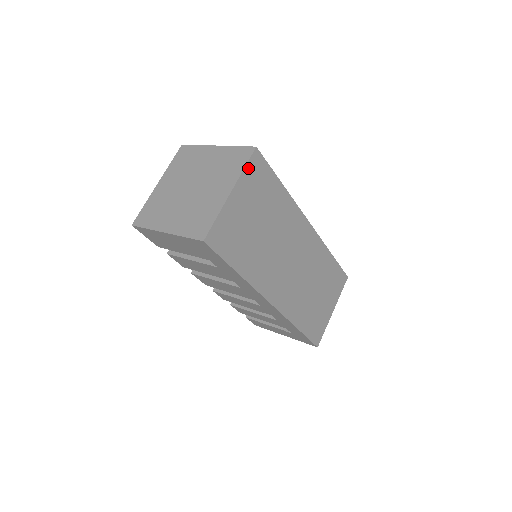
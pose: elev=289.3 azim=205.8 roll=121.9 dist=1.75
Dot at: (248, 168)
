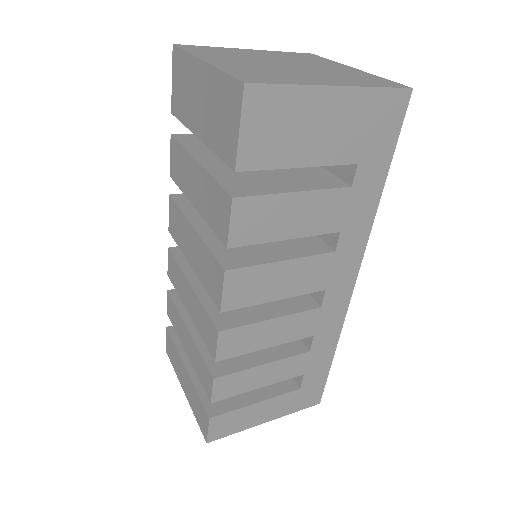
Dot at: occluded
